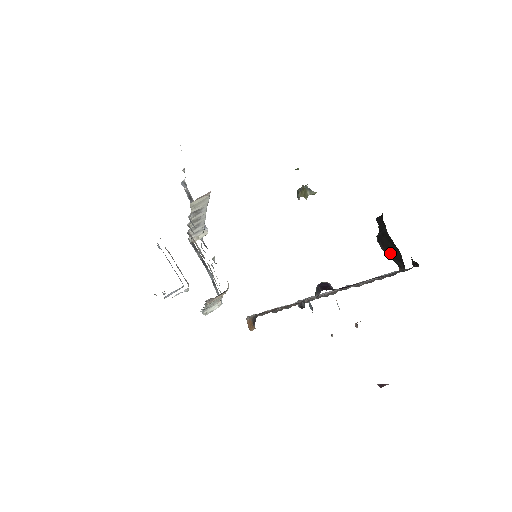
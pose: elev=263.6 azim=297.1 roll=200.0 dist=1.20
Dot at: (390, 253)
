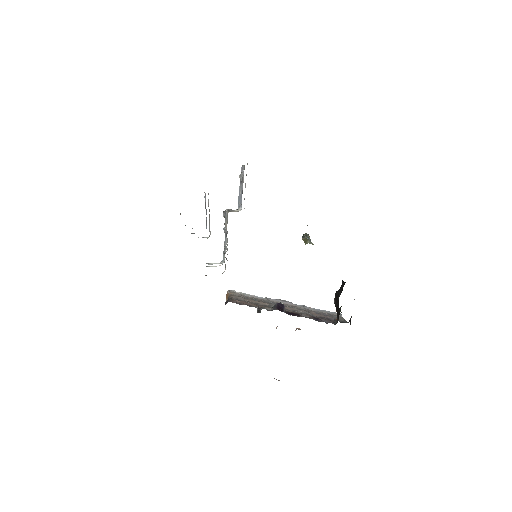
Dot at: (336, 307)
